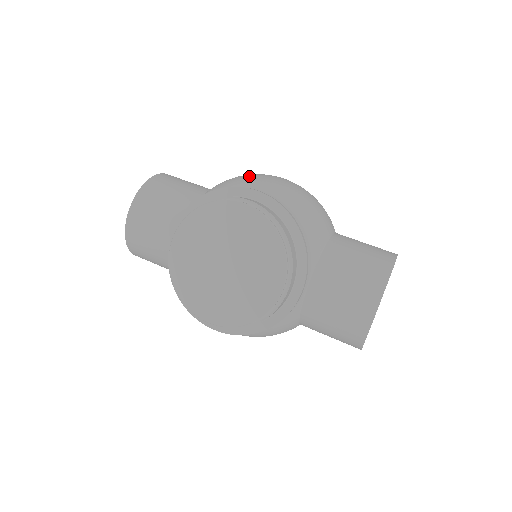
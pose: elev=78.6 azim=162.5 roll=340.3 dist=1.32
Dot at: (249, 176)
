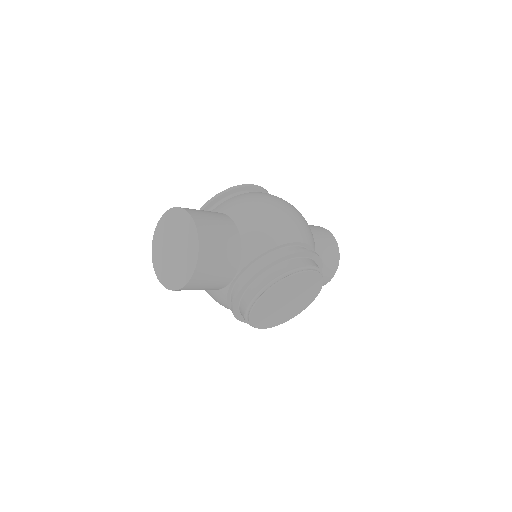
Dot at: (280, 223)
